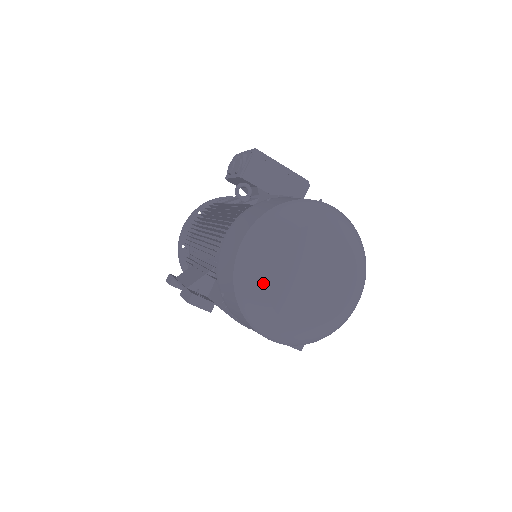
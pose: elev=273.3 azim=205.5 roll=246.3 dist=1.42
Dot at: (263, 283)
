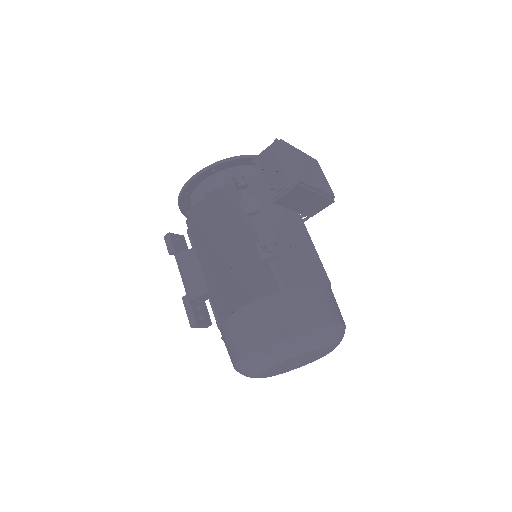
Dot at: (259, 374)
